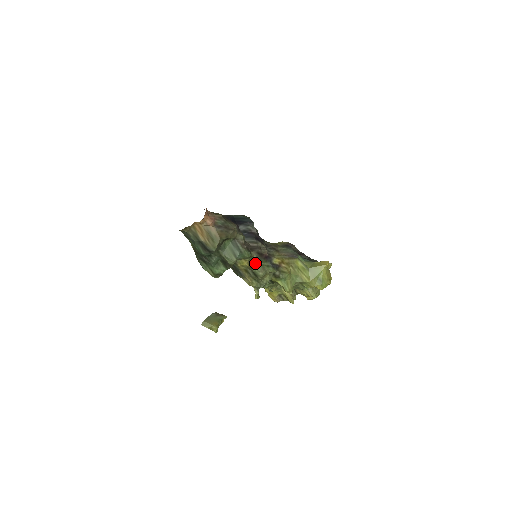
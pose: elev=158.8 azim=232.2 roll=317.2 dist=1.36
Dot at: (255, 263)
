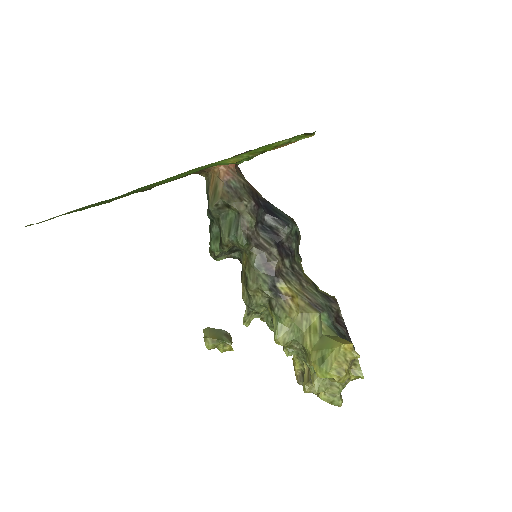
Dot at: (252, 265)
